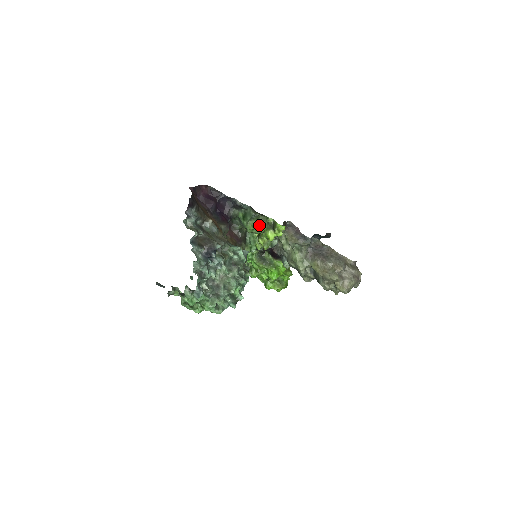
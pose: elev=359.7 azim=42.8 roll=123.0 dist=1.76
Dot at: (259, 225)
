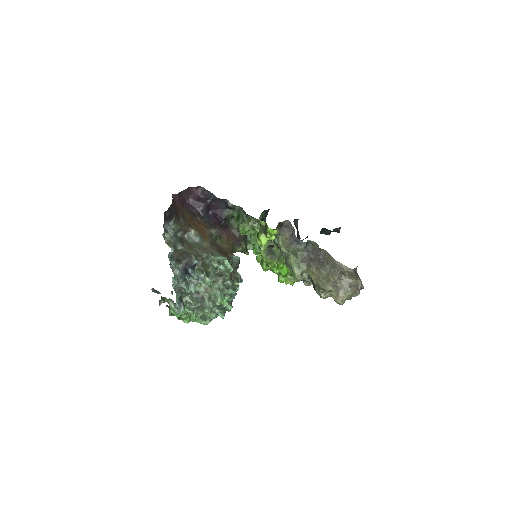
Dot at: (251, 228)
